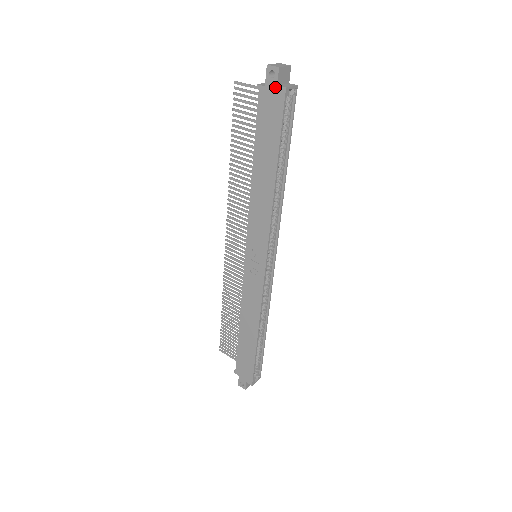
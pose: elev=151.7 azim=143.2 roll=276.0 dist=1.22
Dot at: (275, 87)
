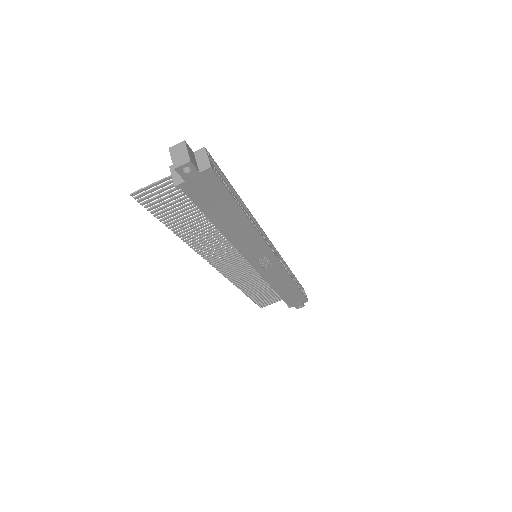
Dot at: (198, 175)
